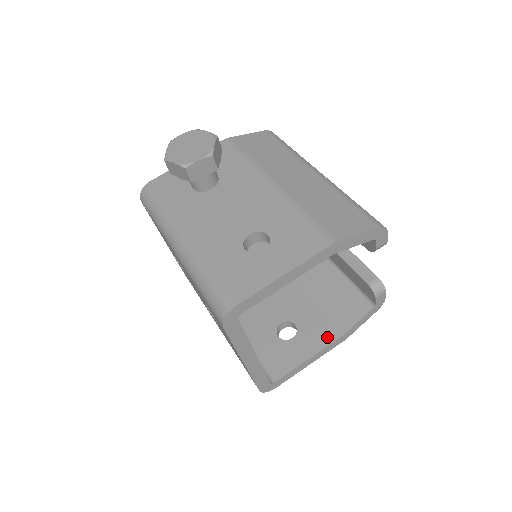
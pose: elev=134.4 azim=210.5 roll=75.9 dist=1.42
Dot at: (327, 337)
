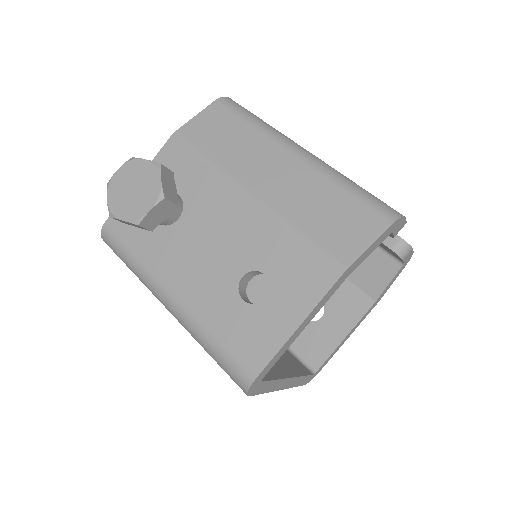
Dot at: (358, 308)
